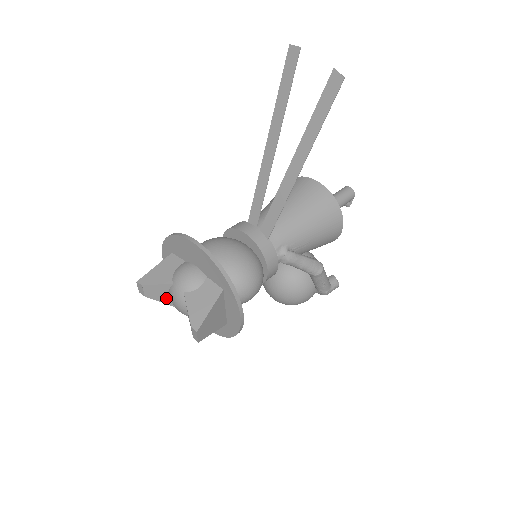
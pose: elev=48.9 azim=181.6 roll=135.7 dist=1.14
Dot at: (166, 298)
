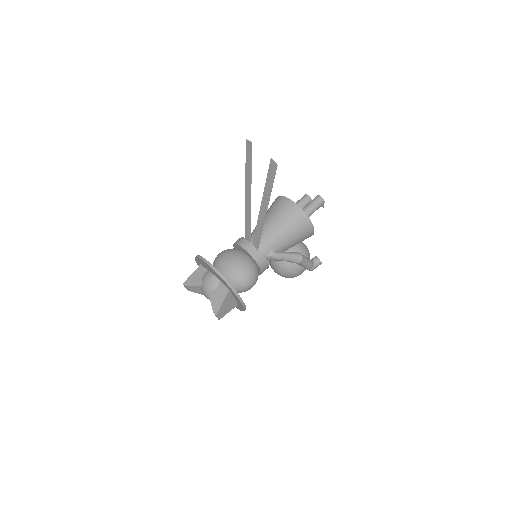
Dot at: (201, 292)
